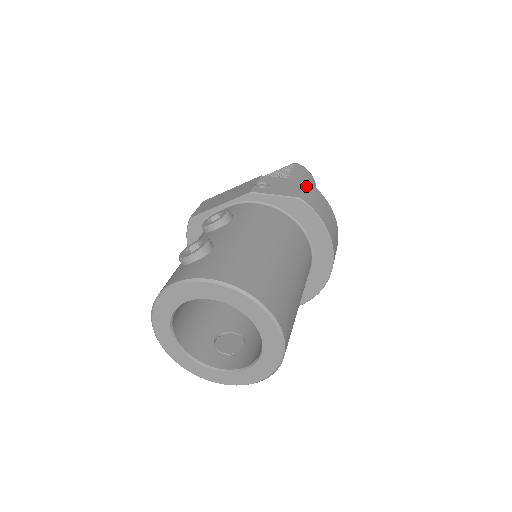
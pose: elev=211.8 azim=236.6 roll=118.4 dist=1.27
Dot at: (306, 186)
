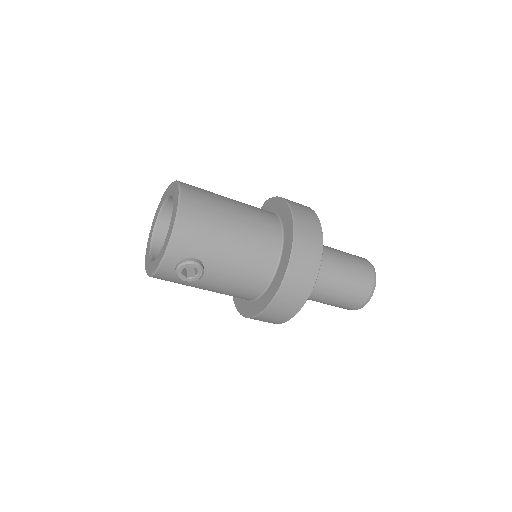
Dot at: occluded
